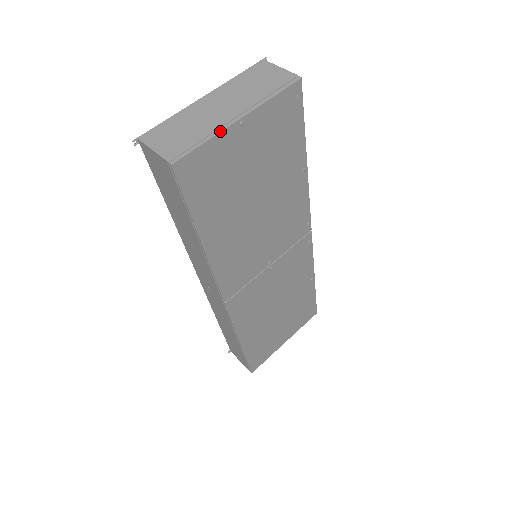
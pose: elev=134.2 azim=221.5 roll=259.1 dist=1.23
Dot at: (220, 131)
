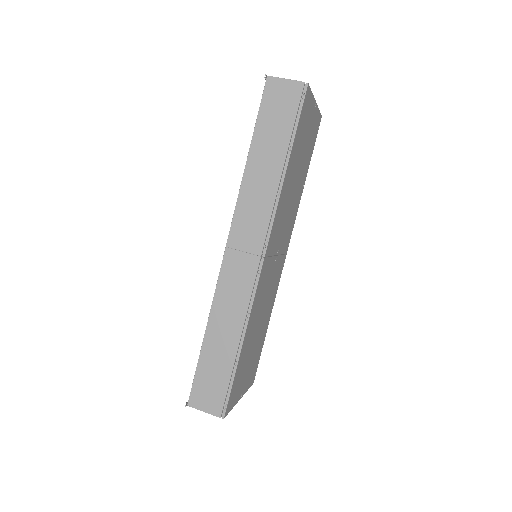
Dot at: occluded
